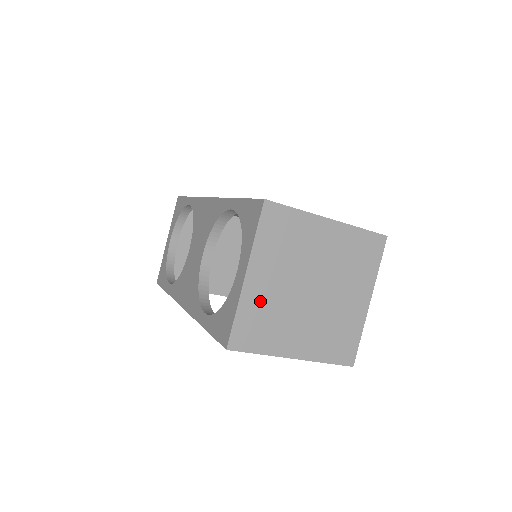
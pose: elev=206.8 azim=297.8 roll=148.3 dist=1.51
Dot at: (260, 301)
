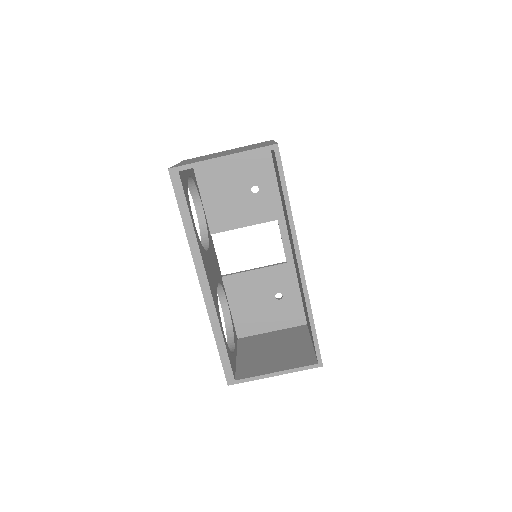
Dot at: occluded
